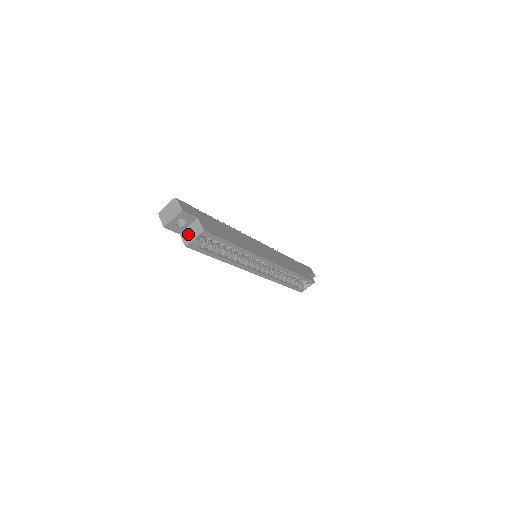
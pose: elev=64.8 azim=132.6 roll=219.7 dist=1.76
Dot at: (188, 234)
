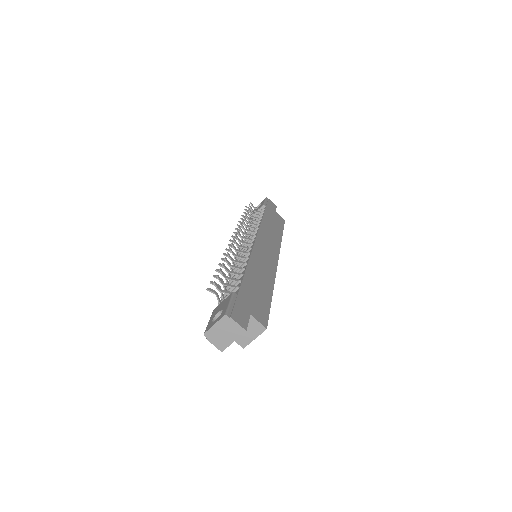
Dot at: (242, 335)
